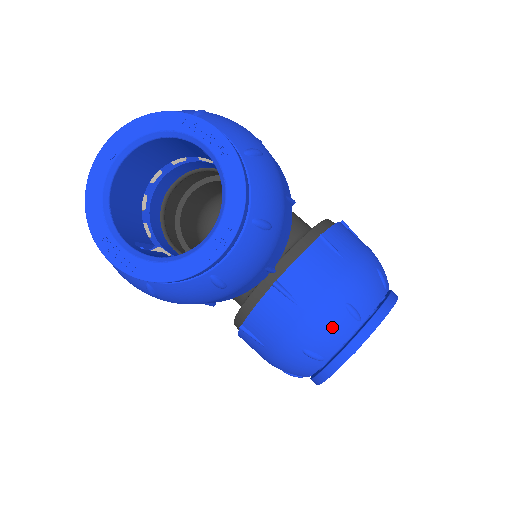
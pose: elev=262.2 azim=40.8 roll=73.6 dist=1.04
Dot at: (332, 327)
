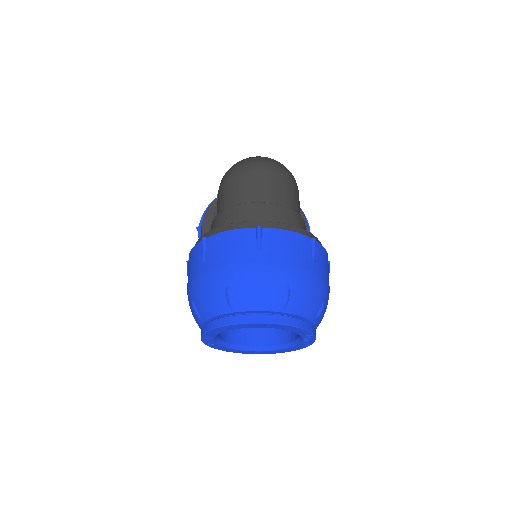
Dot at: occluded
